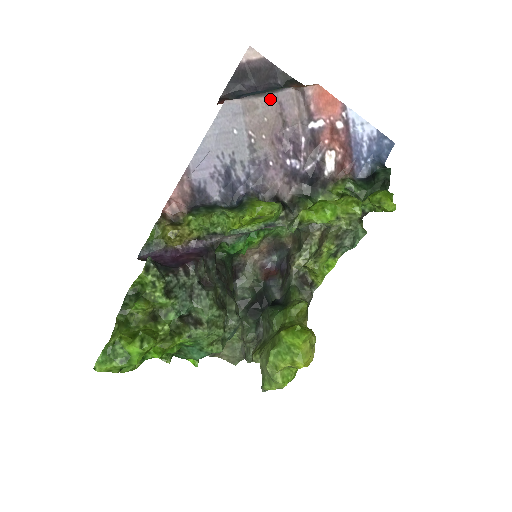
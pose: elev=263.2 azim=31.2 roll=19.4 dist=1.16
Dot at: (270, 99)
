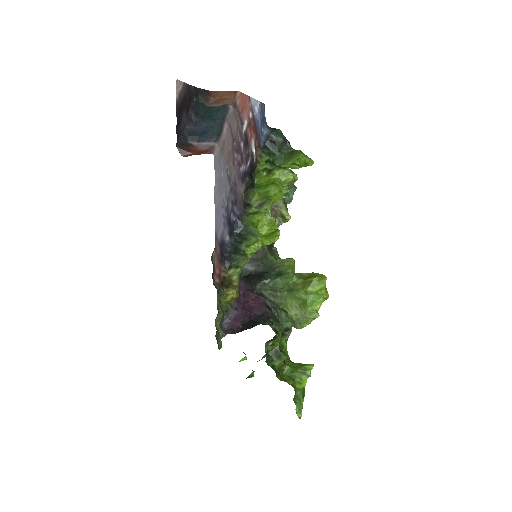
Dot at: (227, 128)
